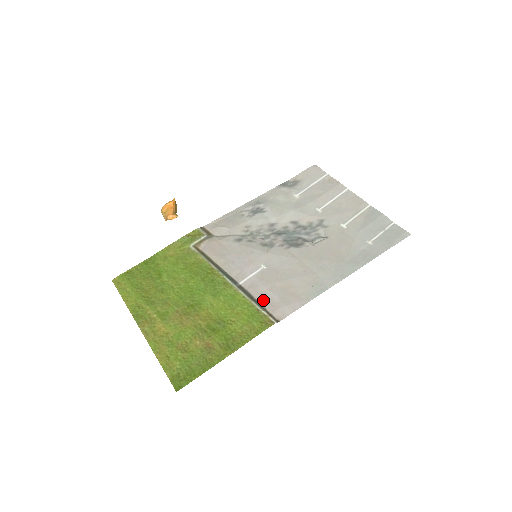
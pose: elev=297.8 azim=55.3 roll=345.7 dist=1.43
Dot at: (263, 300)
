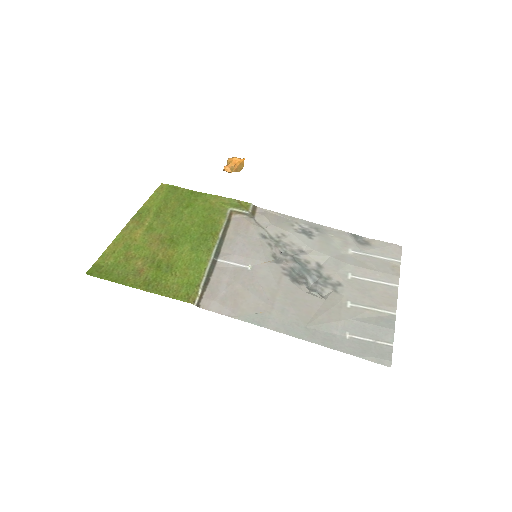
Dot at: (213, 284)
